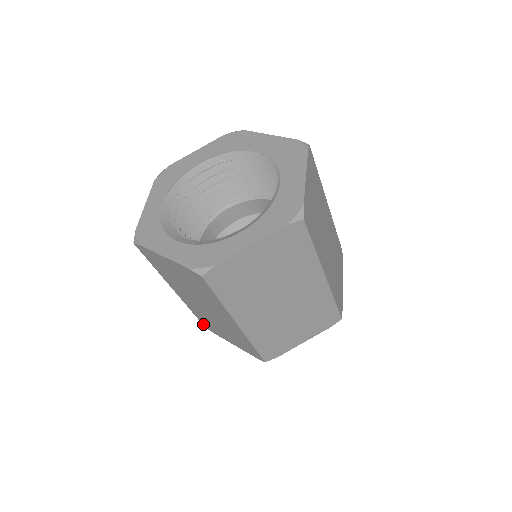
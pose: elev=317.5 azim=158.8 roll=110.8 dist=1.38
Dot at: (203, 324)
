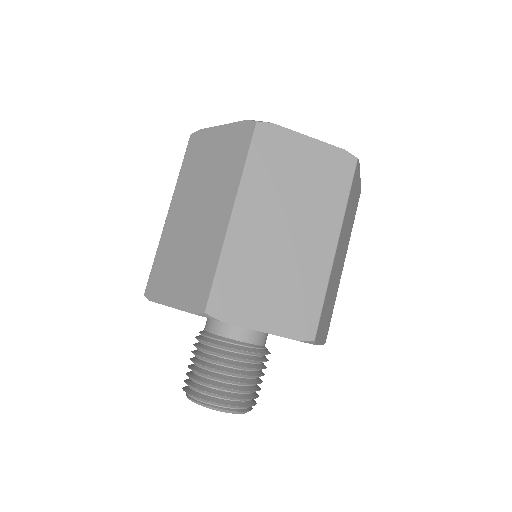
Dot at: (148, 285)
